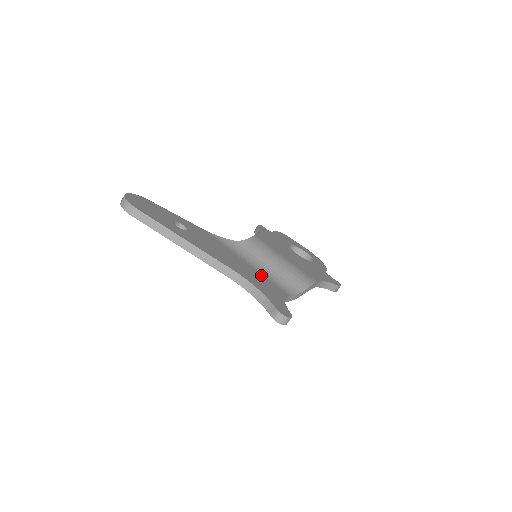
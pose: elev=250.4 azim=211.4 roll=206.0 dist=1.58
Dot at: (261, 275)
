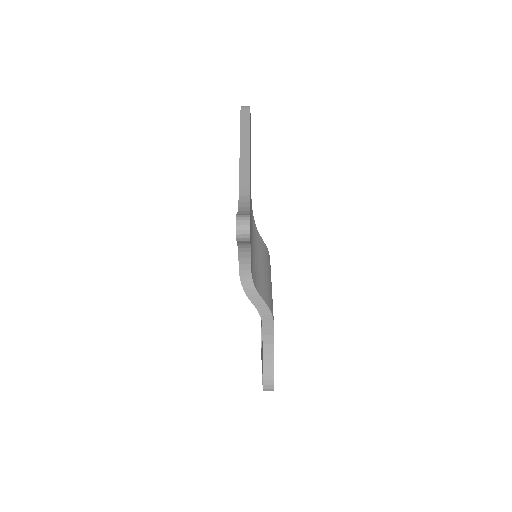
Dot at: occluded
